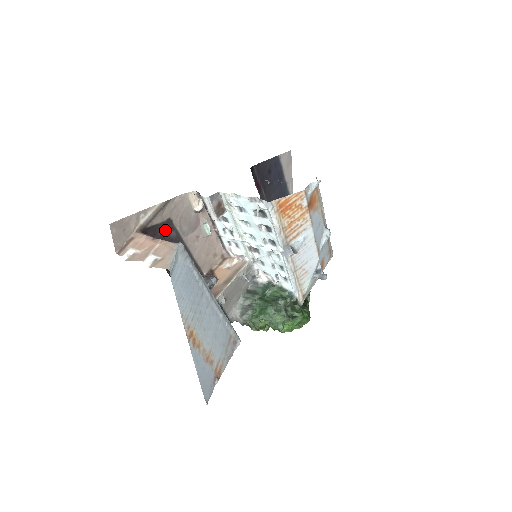
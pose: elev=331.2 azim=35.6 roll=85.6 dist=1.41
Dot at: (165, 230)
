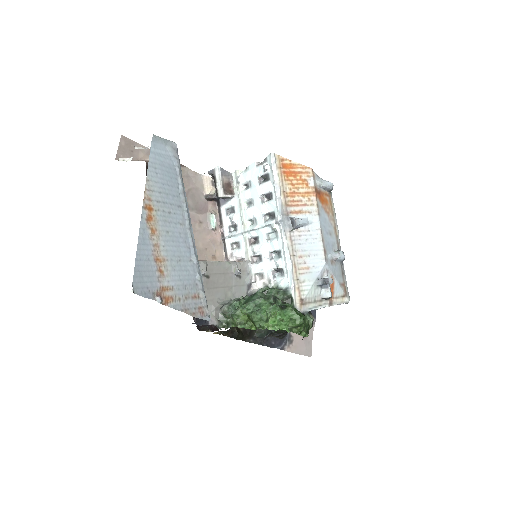
Dot at: occluded
